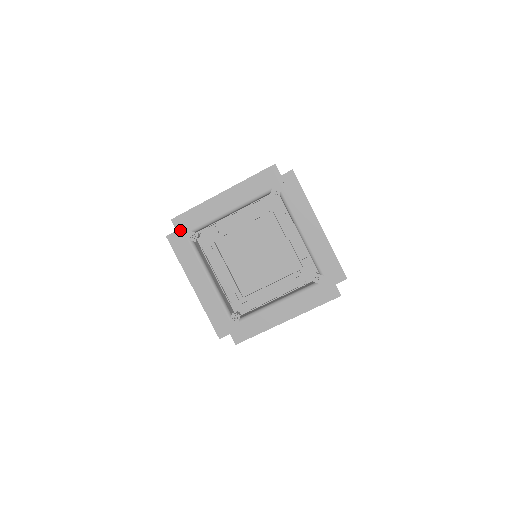
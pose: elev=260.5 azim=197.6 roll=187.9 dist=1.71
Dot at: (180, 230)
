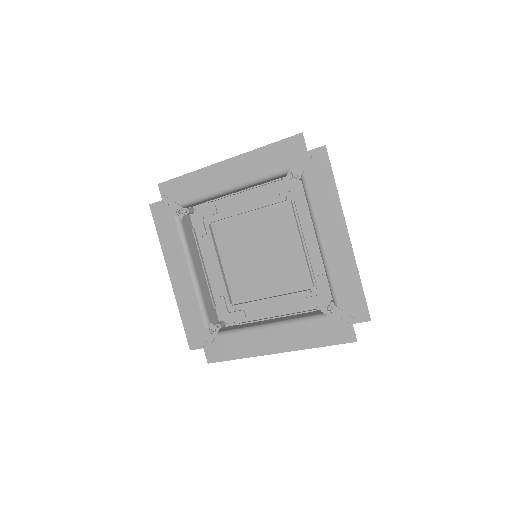
Dot at: (166, 200)
